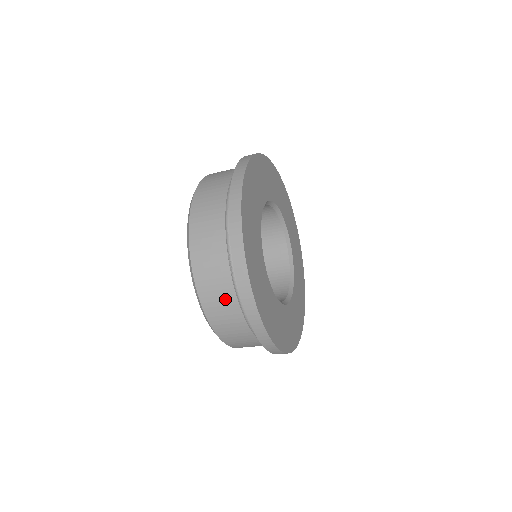
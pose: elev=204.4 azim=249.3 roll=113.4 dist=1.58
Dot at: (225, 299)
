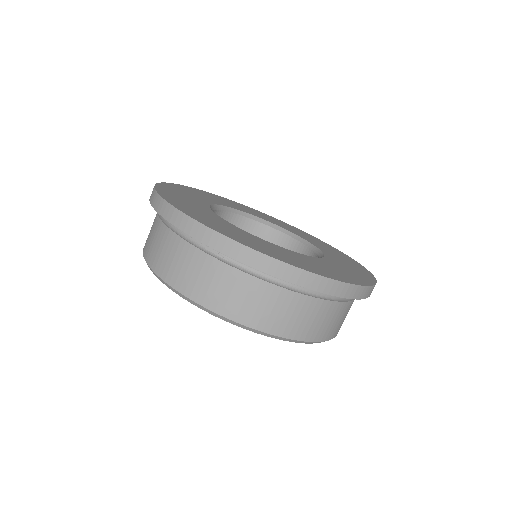
Dot at: occluded
